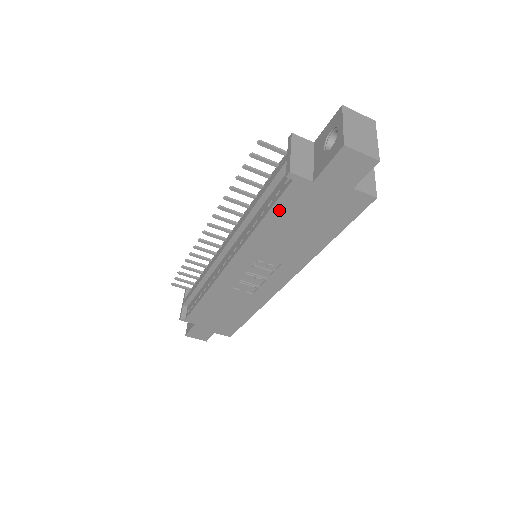
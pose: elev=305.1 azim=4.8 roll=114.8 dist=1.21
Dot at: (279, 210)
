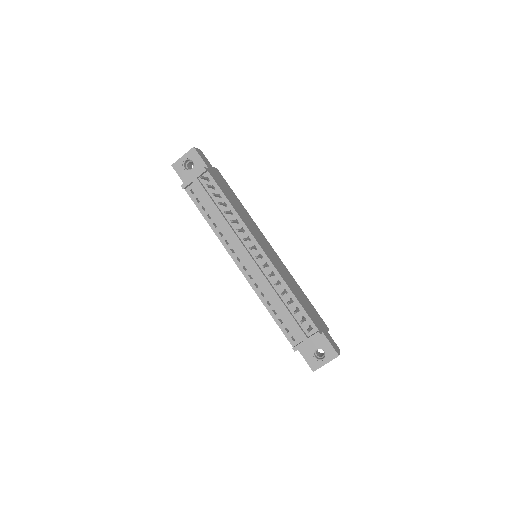
Dot at: (279, 325)
